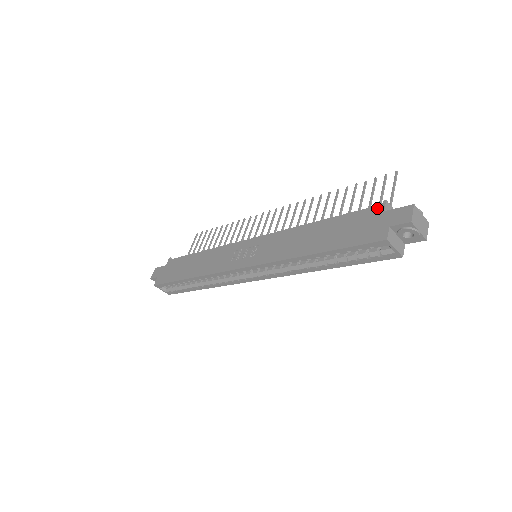
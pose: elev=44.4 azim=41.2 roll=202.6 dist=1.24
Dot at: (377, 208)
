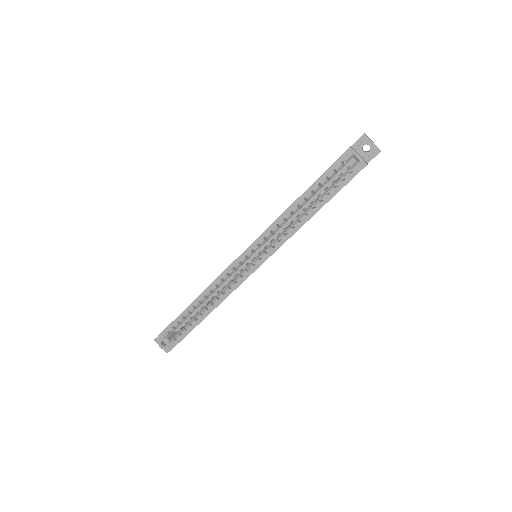
Dot at: occluded
